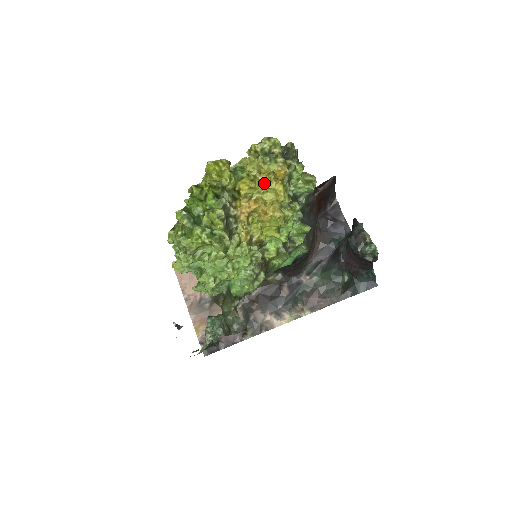
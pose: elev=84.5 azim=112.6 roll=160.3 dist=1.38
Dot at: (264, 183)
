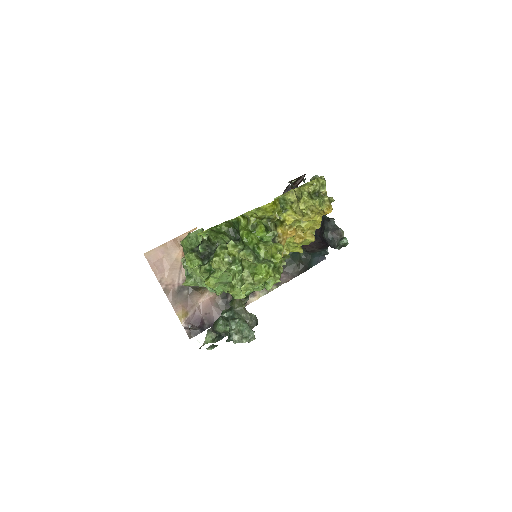
Dot at: occluded
